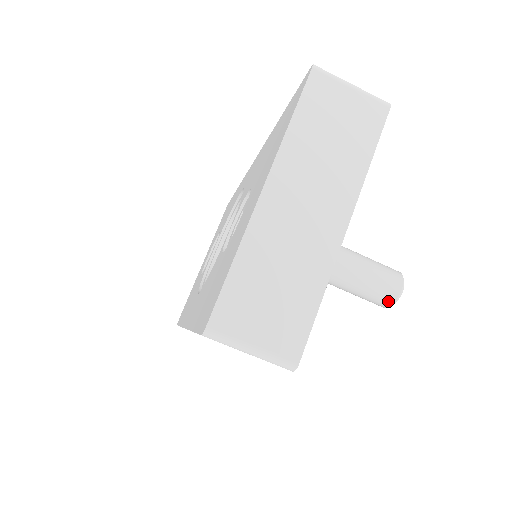
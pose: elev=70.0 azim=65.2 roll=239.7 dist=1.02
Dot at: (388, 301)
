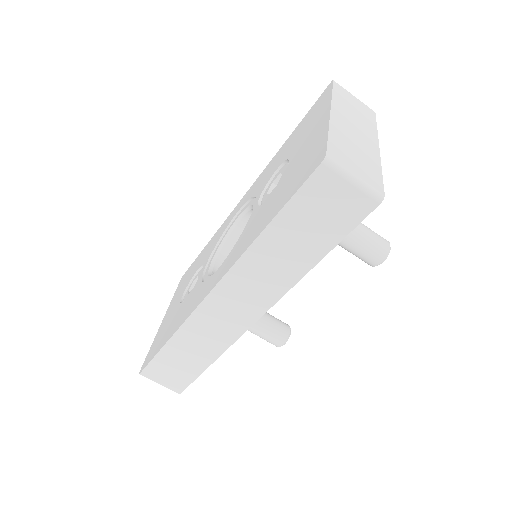
Dot at: (383, 253)
